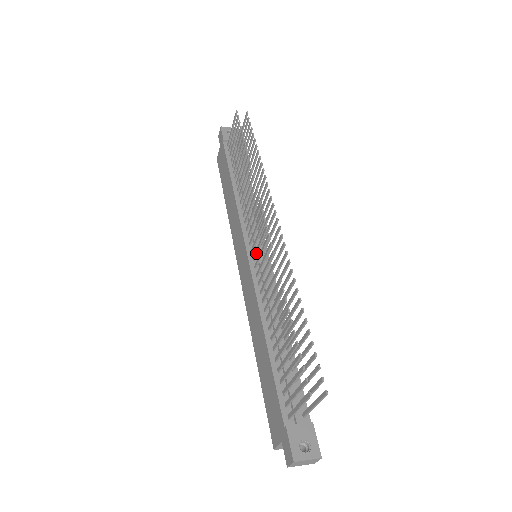
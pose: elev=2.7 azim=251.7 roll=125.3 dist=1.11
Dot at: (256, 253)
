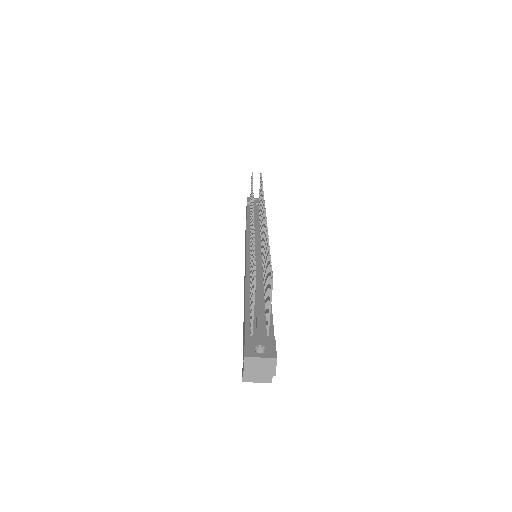
Dot at: occluded
